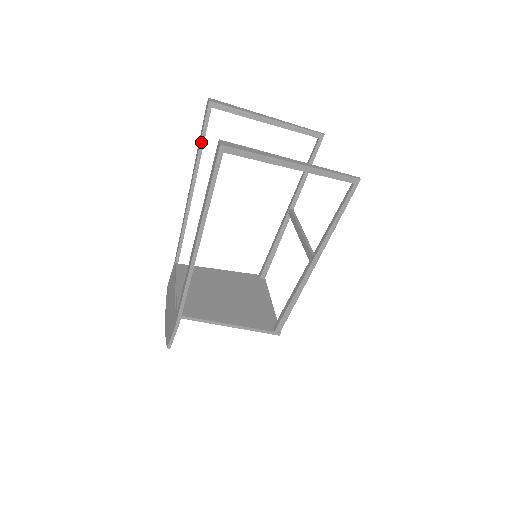
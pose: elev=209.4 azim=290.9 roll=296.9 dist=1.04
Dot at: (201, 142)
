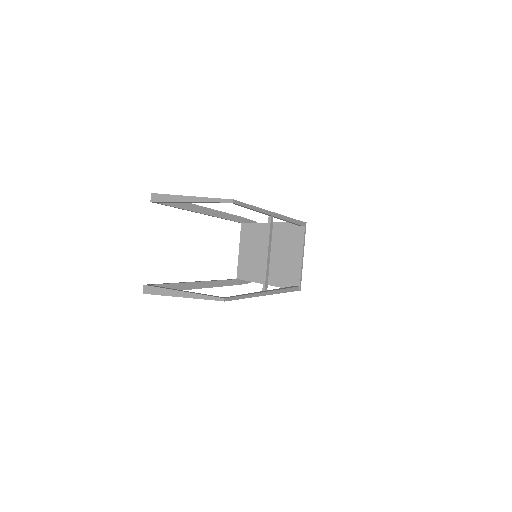
Dot at: (175, 207)
